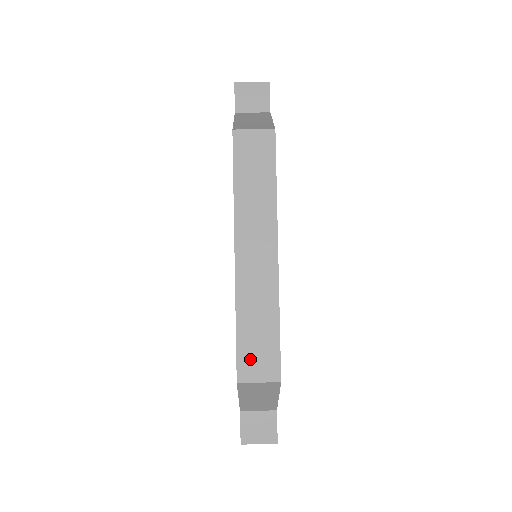
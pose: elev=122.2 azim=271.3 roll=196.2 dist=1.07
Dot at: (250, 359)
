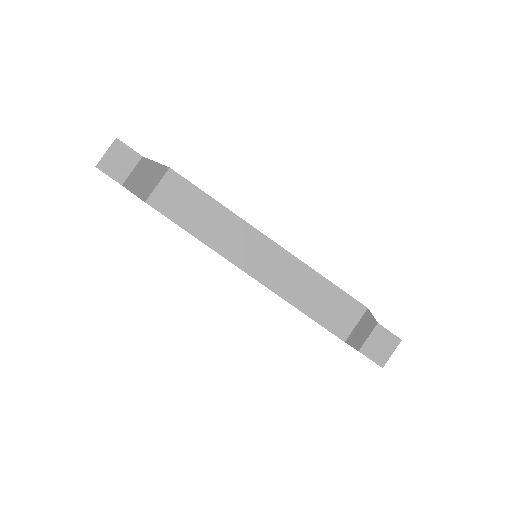
Dot at: (334, 319)
